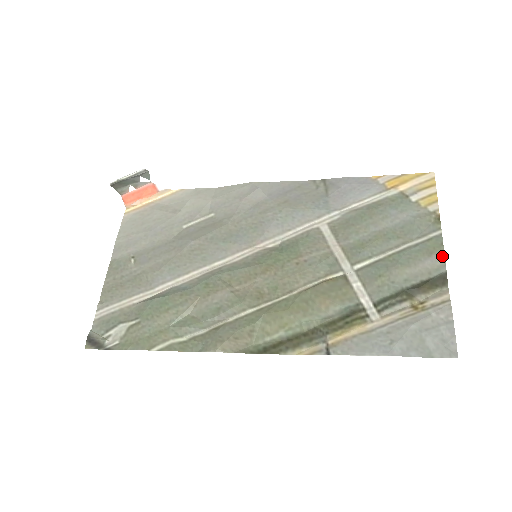
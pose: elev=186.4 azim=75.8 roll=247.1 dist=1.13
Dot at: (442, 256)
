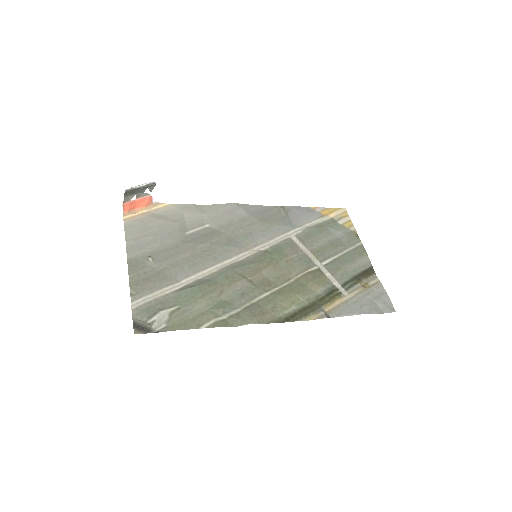
Dot at: (367, 257)
